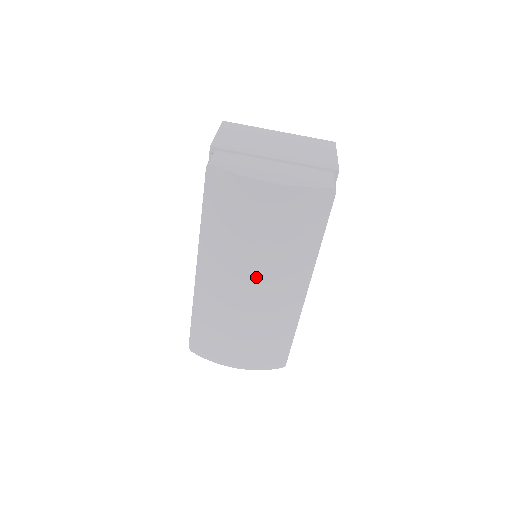
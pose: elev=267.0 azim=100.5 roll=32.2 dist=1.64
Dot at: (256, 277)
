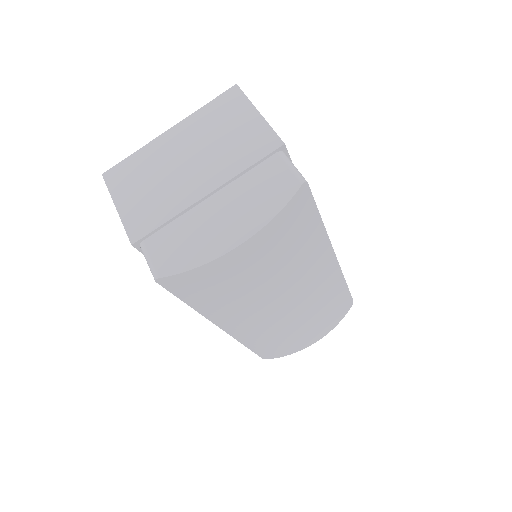
Dot at: (285, 299)
